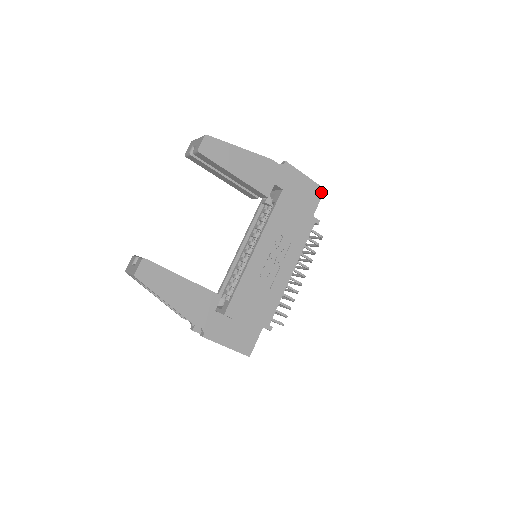
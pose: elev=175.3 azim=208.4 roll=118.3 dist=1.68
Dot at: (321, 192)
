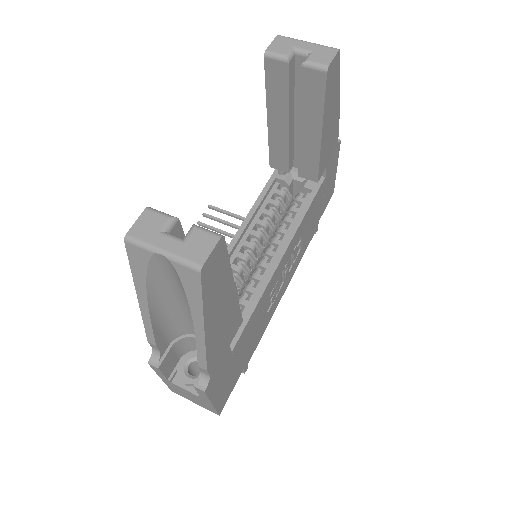
Dot at: (332, 194)
